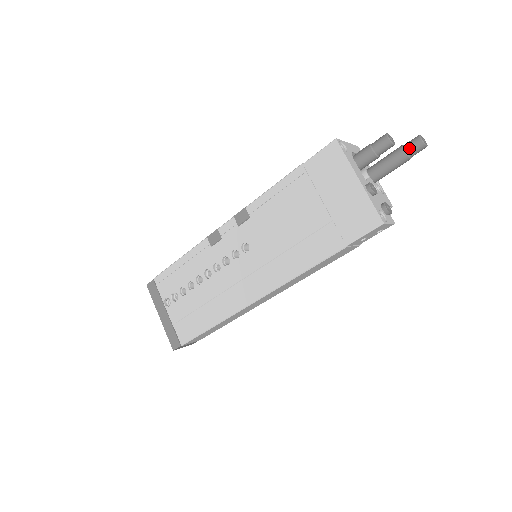
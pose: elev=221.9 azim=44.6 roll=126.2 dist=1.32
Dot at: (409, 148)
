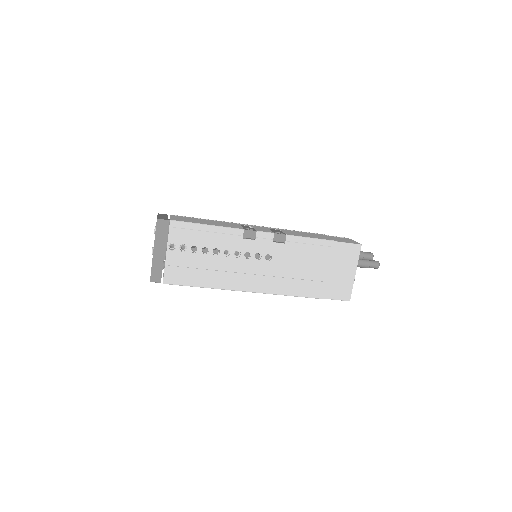
Dot at: (372, 265)
